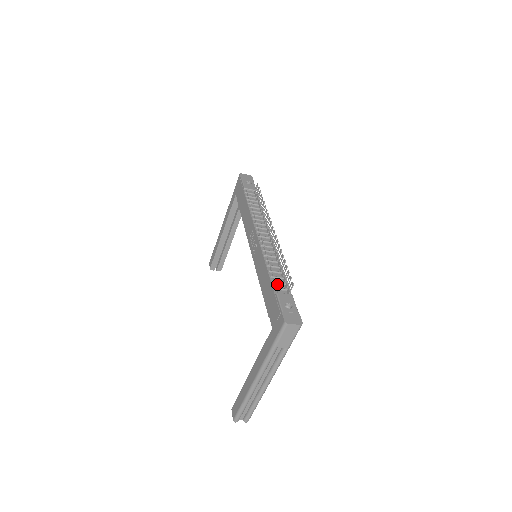
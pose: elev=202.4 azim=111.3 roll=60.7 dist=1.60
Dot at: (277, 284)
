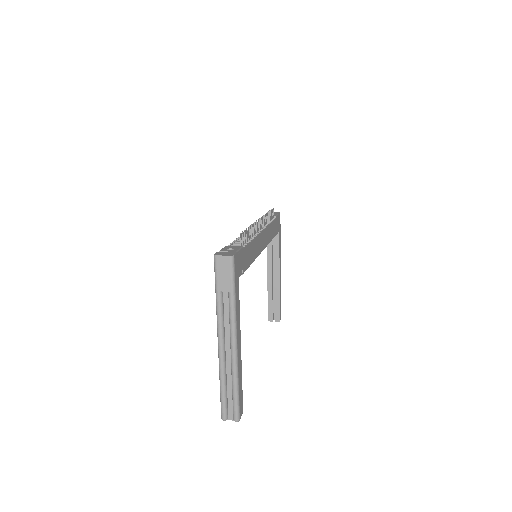
Dot at: occluded
